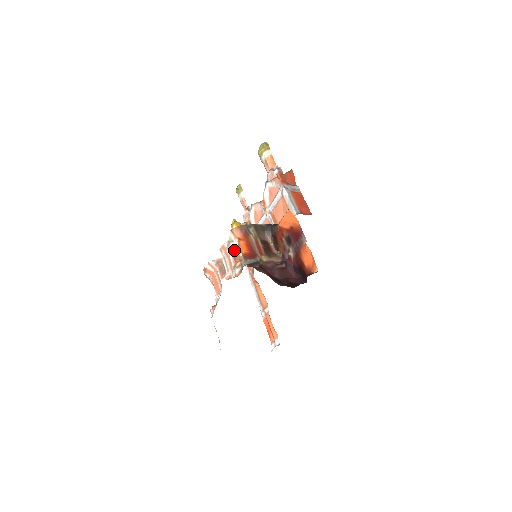
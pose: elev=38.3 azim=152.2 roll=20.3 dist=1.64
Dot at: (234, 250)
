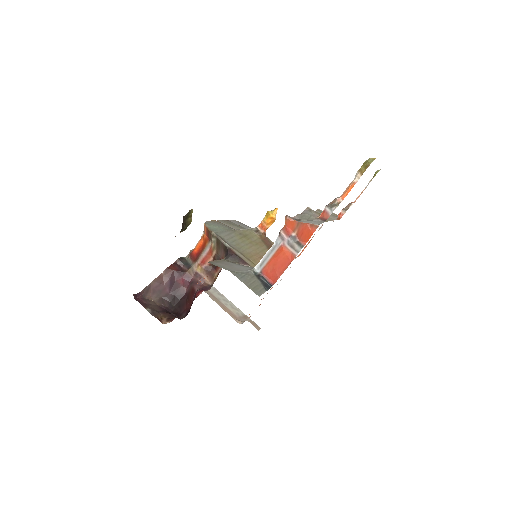
Dot at: occluded
